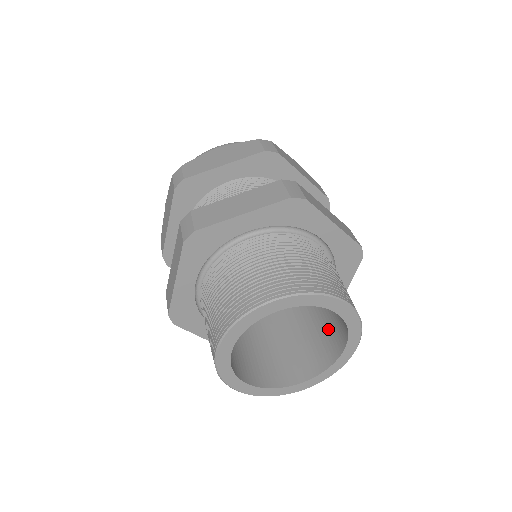
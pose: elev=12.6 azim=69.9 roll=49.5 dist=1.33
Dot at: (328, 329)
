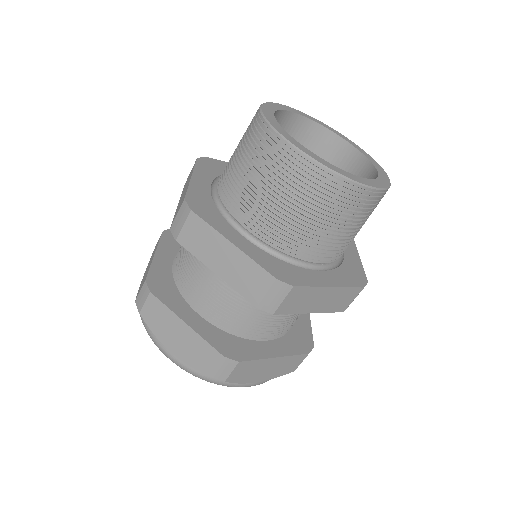
Dot at: occluded
